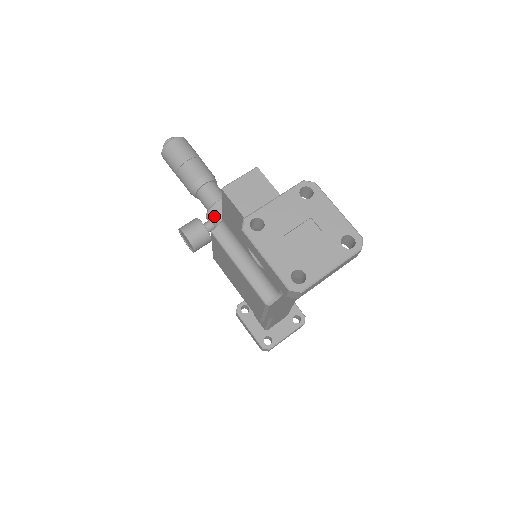
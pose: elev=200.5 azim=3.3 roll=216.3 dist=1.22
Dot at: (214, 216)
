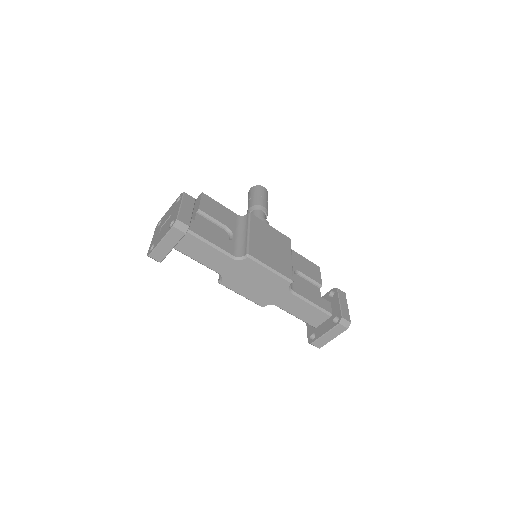
Dot at: occluded
